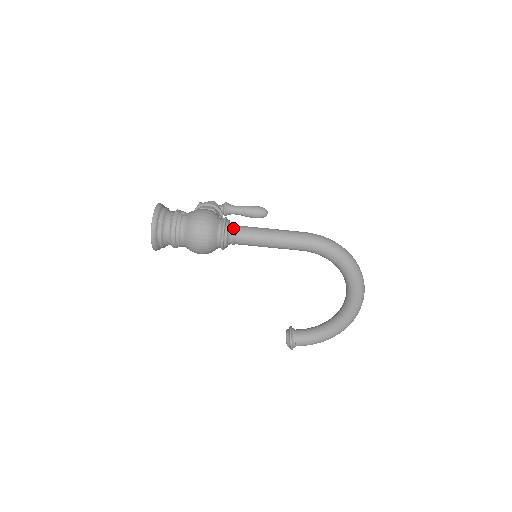
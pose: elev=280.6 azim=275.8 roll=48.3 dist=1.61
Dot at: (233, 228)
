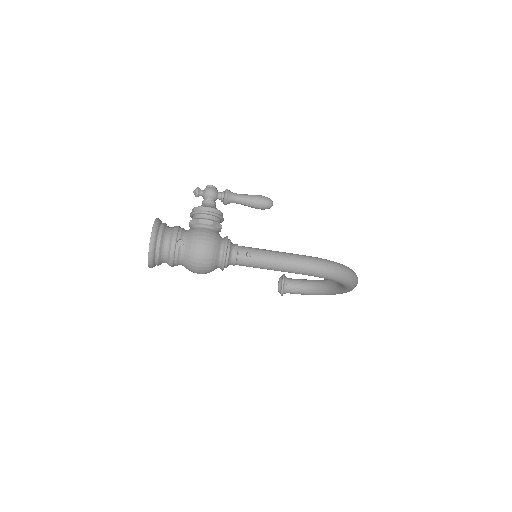
Dot at: (234, 257)
